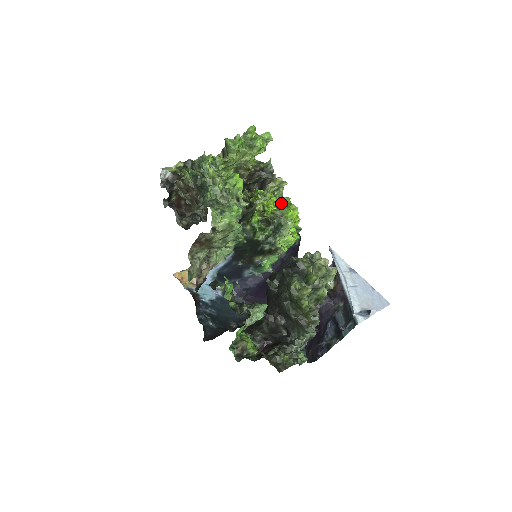
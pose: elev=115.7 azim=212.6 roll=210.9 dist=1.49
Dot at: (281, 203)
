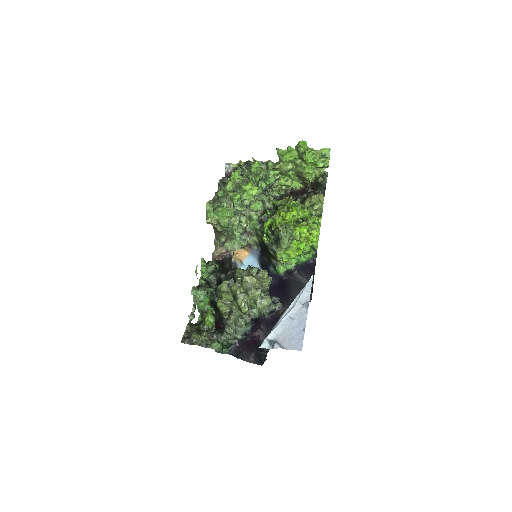
Dot at: occluded
